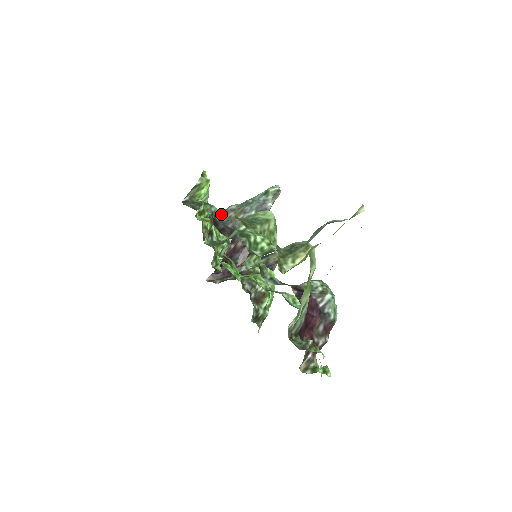
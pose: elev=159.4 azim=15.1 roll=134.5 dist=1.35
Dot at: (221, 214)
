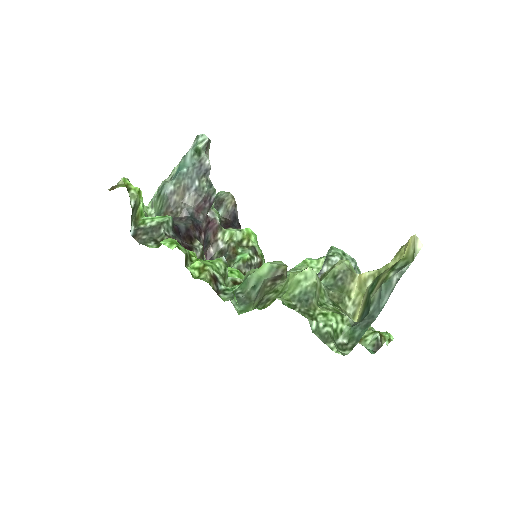
Dot at: (161, 202)
